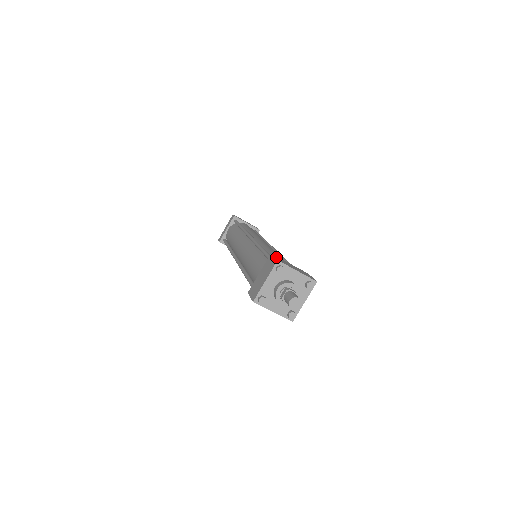
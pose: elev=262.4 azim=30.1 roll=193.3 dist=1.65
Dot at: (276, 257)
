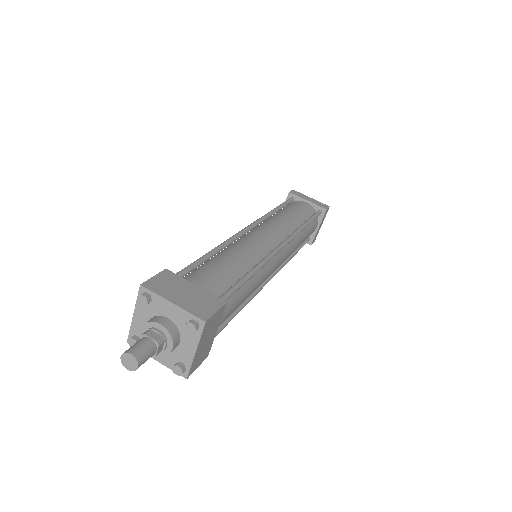
Dot at: (160, 276)
